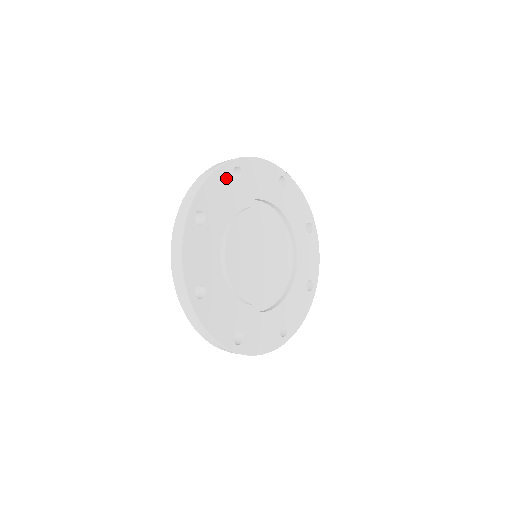
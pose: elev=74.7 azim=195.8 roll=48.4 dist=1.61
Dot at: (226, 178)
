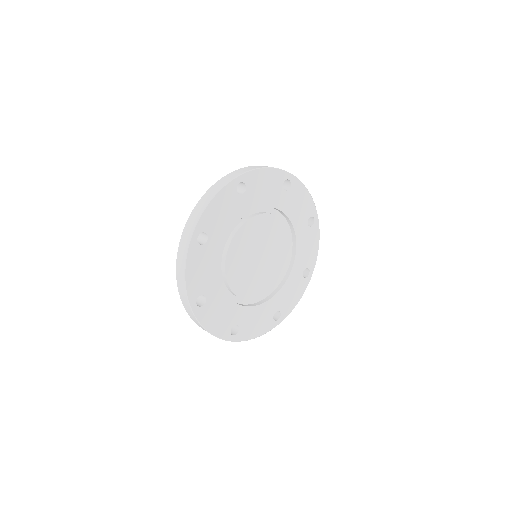
Dot at: (277, 180)
